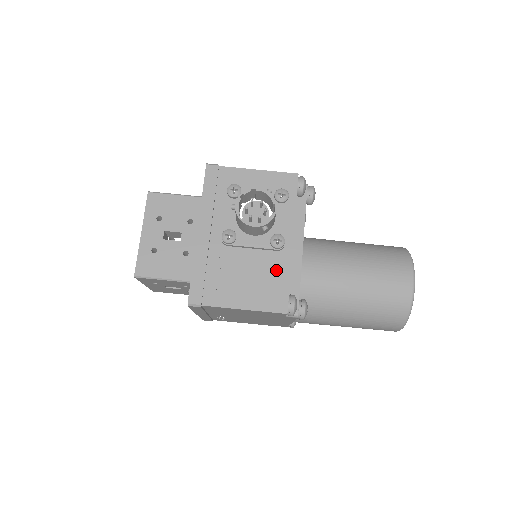
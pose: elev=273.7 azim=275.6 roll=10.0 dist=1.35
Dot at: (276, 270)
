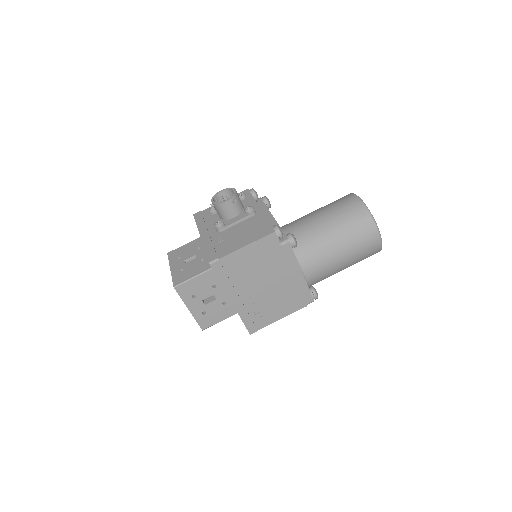
Dot at: (257, 222)
